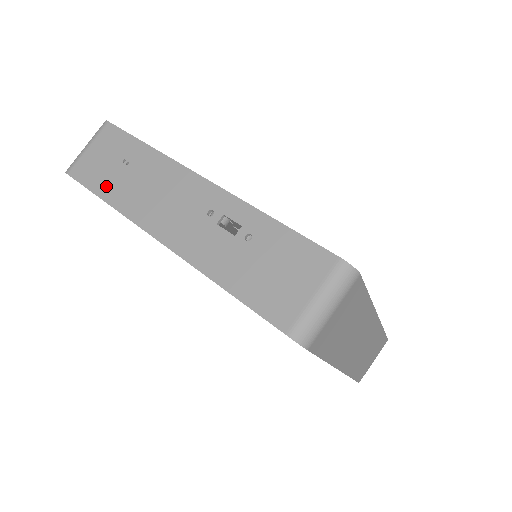
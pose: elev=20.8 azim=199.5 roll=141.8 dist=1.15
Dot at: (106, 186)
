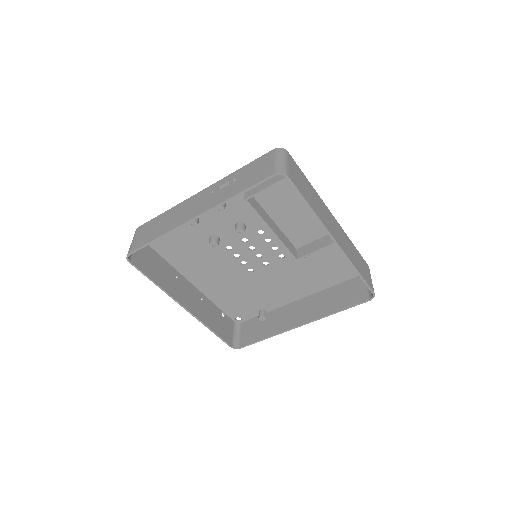
Dot at: (154, 235)
